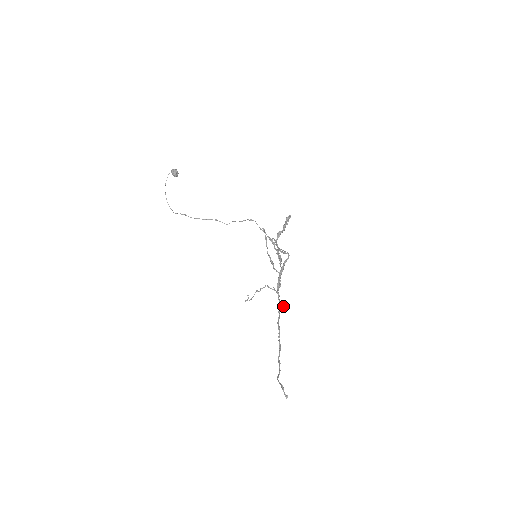
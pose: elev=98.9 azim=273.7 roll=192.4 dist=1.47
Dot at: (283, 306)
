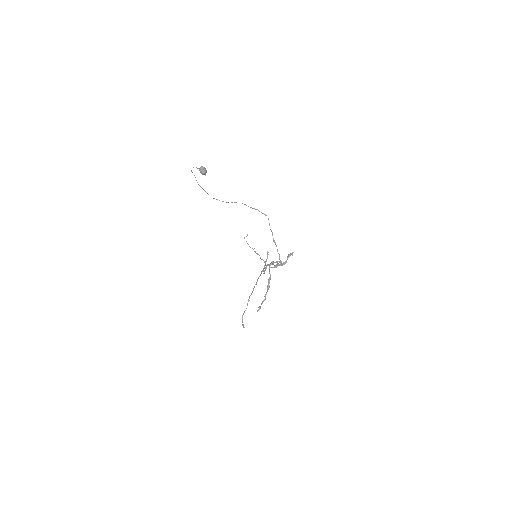
Dot at: occluded
